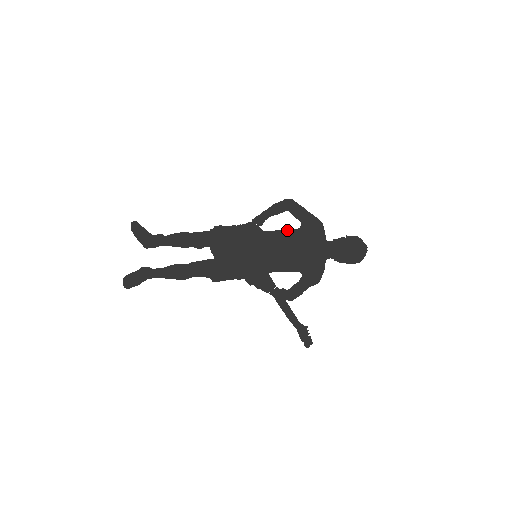
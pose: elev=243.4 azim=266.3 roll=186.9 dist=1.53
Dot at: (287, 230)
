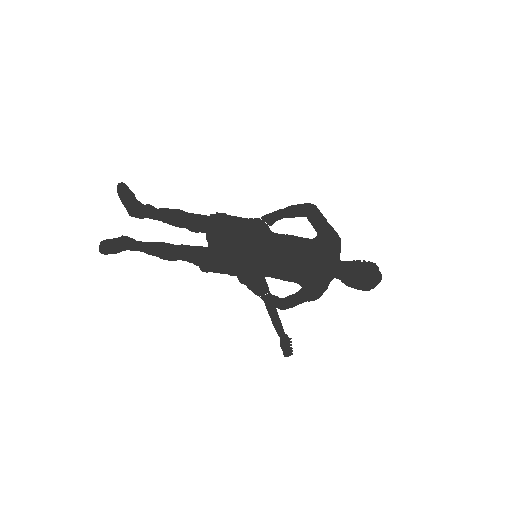
Dot at: (299, 237)
